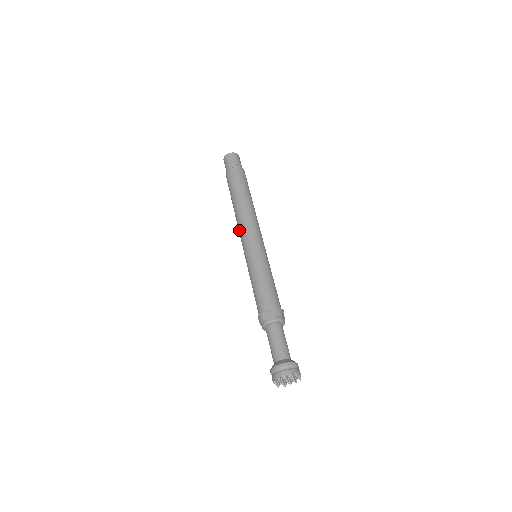
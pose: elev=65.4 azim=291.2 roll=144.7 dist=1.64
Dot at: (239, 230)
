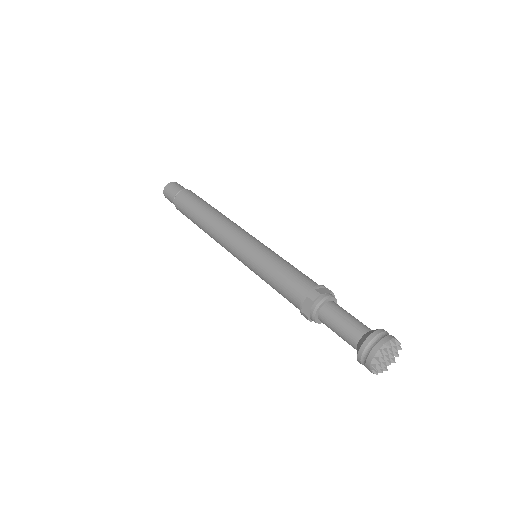
Dot at: occluded
